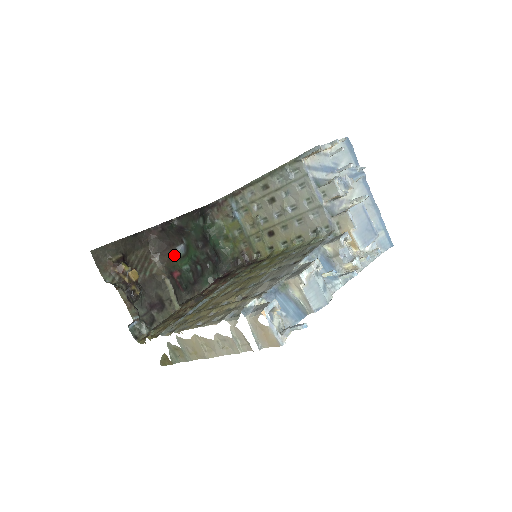
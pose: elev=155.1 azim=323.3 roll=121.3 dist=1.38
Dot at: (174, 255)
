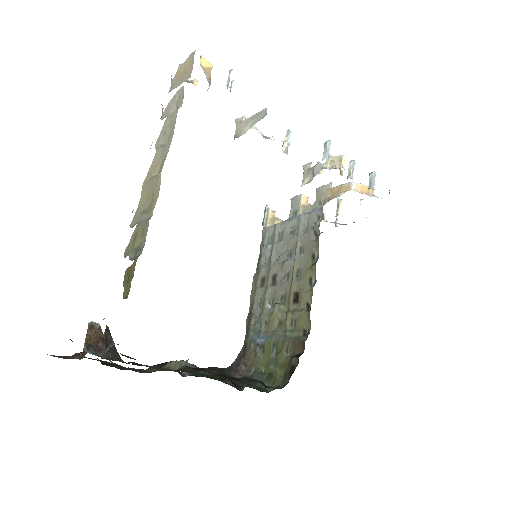
Dot at: occluded
